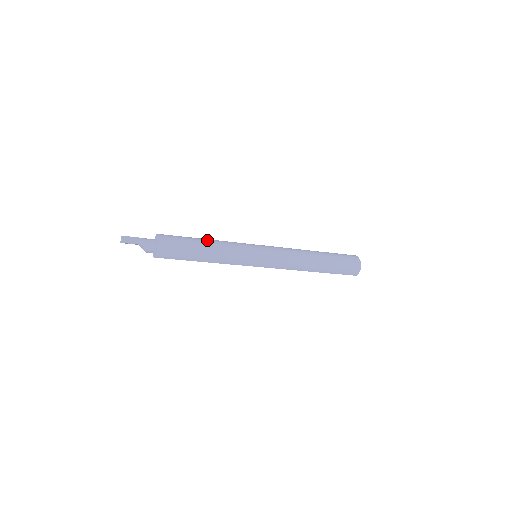
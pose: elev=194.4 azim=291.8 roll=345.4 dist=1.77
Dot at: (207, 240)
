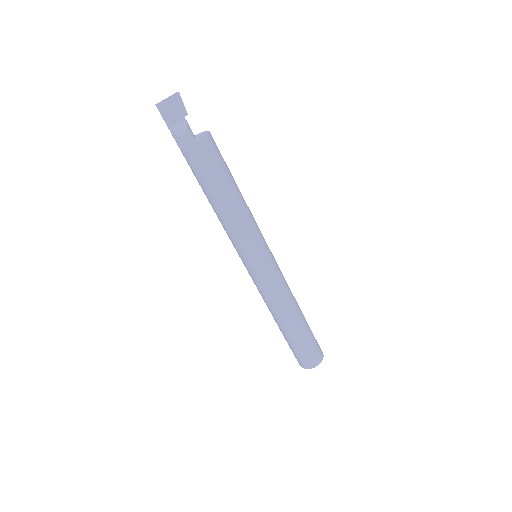
Dot at: occluded
